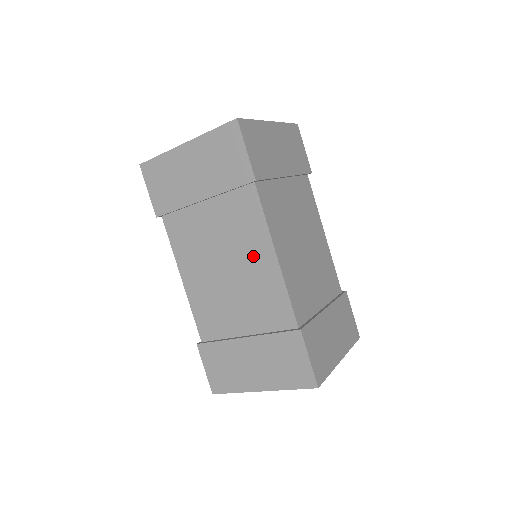
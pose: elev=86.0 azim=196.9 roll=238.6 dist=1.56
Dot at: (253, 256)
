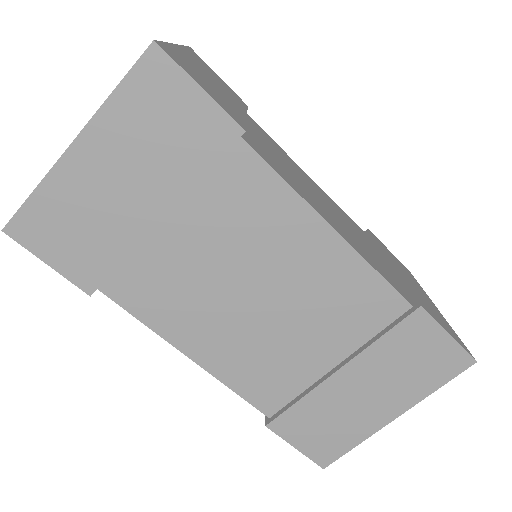
Dot at: occluded
